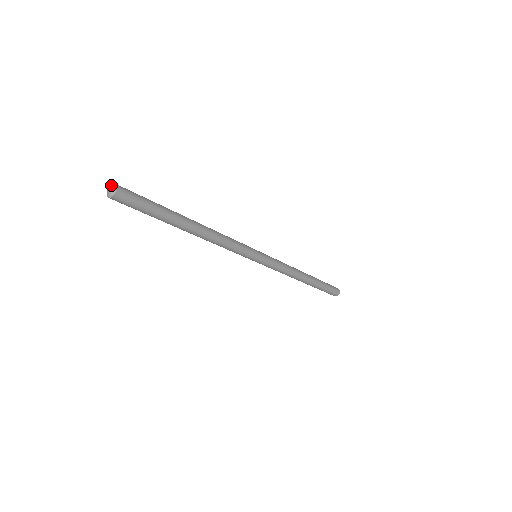
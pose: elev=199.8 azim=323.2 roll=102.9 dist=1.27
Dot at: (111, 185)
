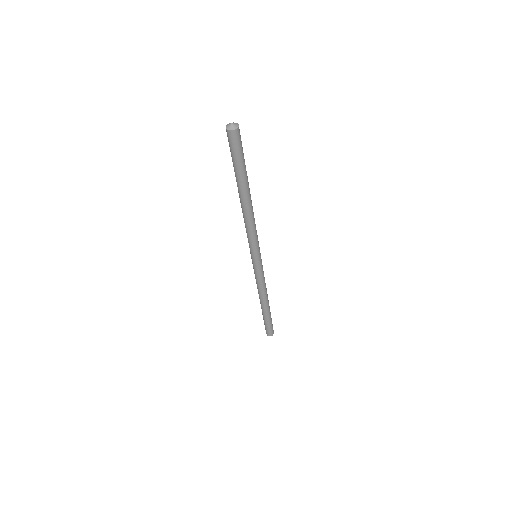
Dot at: (236, 123)
